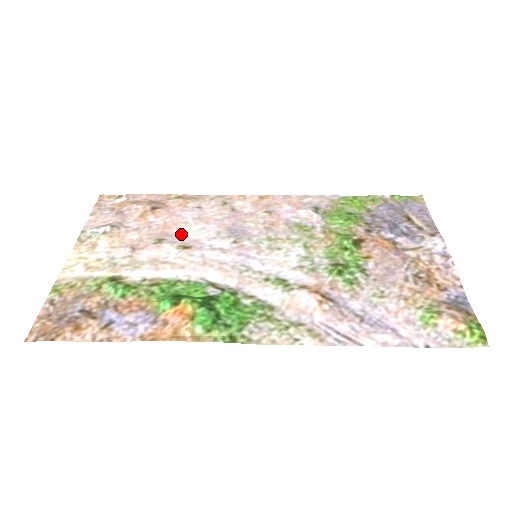
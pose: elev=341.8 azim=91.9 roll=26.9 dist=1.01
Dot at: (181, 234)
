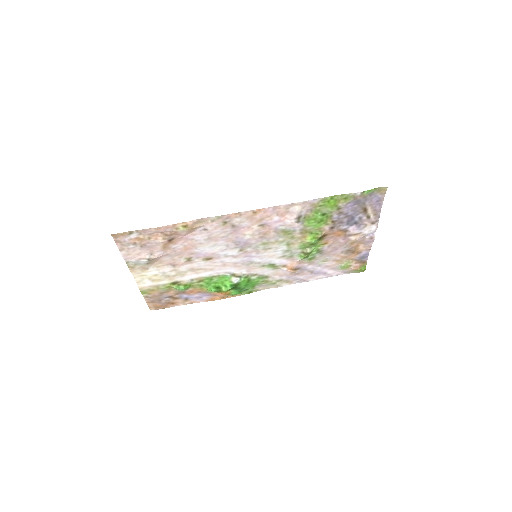
Dot at: (201, 252)
